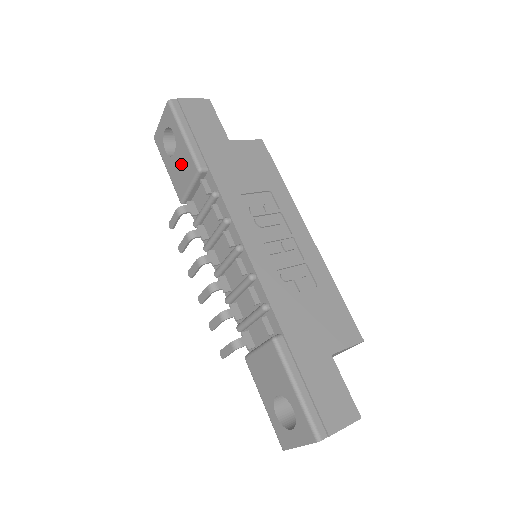
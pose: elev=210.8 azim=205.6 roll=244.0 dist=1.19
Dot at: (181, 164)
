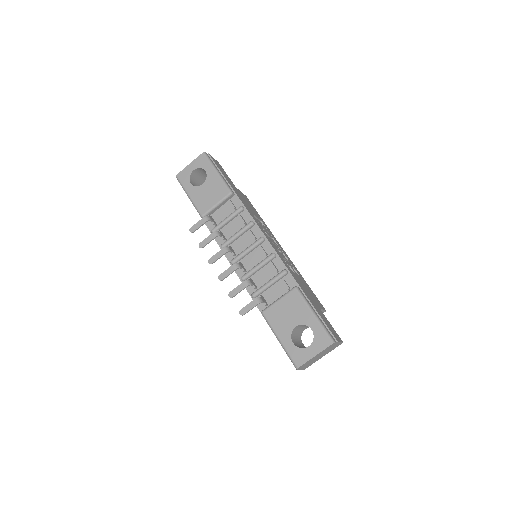
Dot at: (210, 190)
